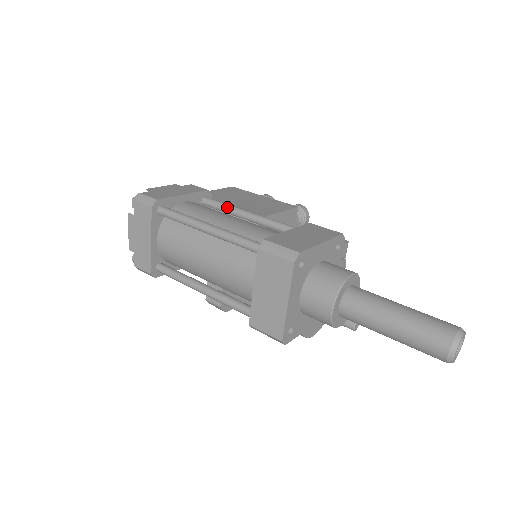
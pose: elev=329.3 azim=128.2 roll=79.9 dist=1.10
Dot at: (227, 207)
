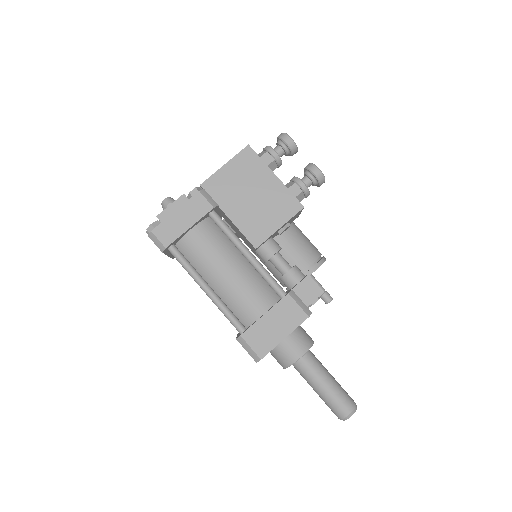
Dot at: (229, 237)
